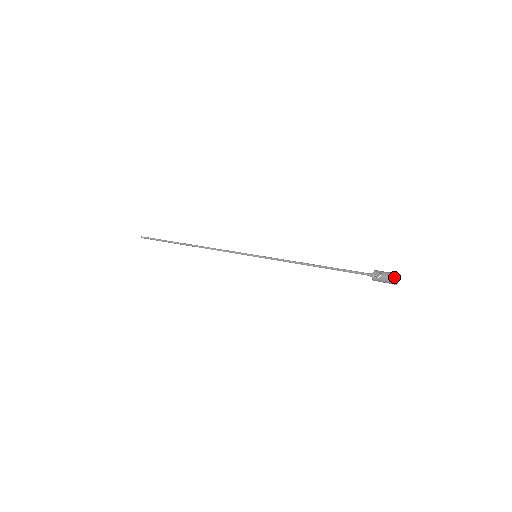
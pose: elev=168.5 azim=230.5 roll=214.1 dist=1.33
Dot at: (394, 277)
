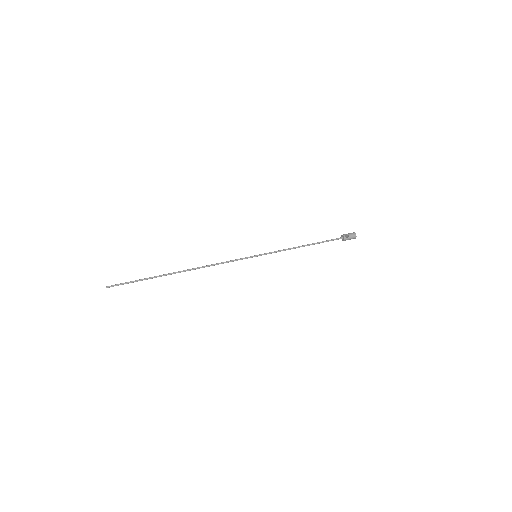
Dot at: occluded
